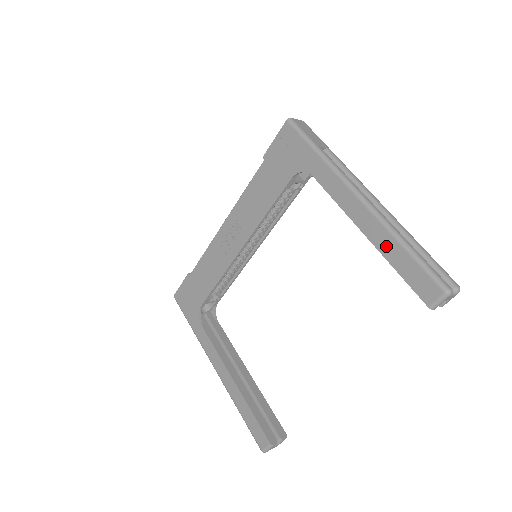
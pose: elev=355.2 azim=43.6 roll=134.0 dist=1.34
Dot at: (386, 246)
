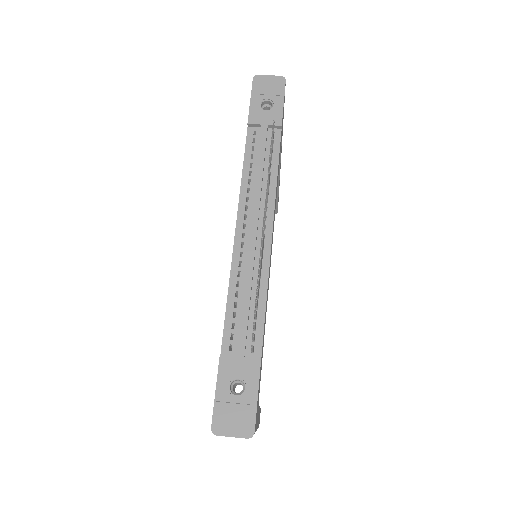
Dot at: occluded
